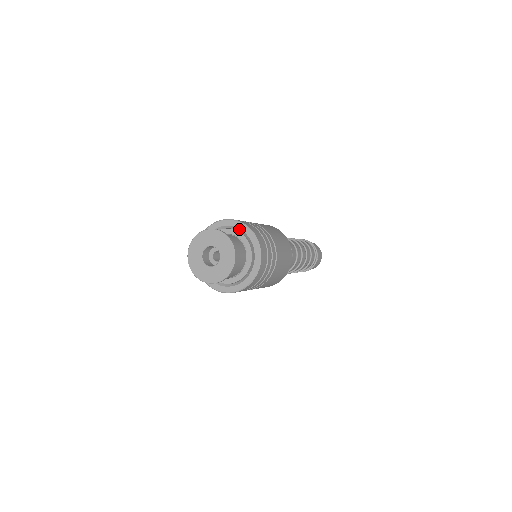
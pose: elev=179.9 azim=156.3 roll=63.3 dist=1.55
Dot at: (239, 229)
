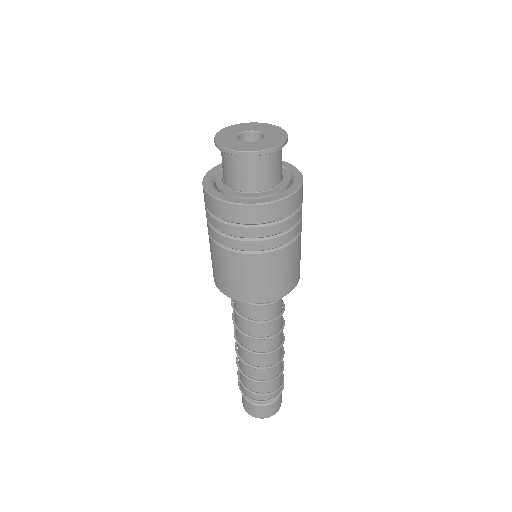
Dot at: (289, 170)
